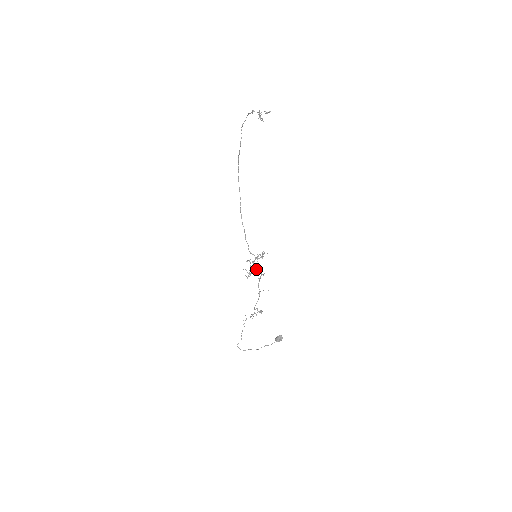
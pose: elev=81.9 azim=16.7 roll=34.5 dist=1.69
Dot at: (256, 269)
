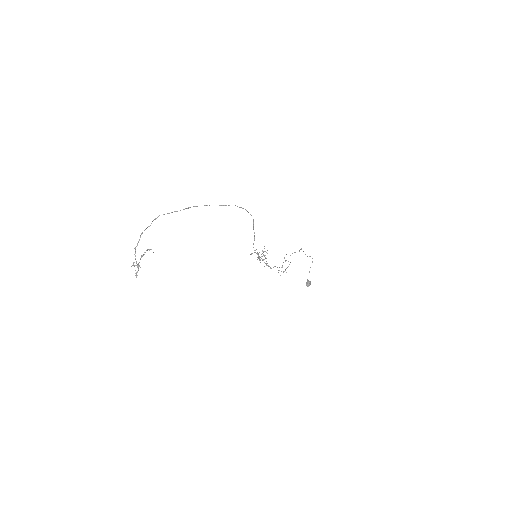
Dot at: (260, 262)
